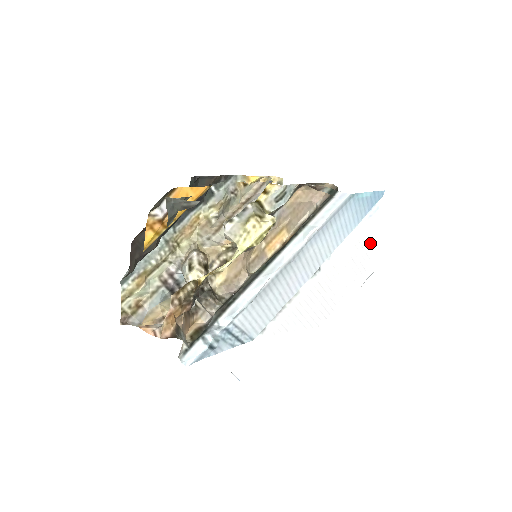
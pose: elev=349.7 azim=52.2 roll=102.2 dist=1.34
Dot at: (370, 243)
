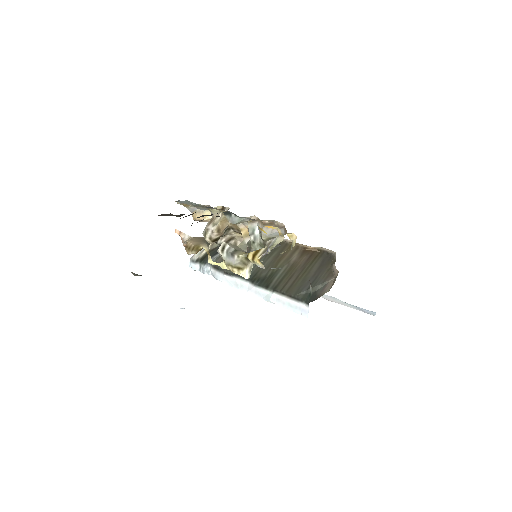
Dot at: occluded
